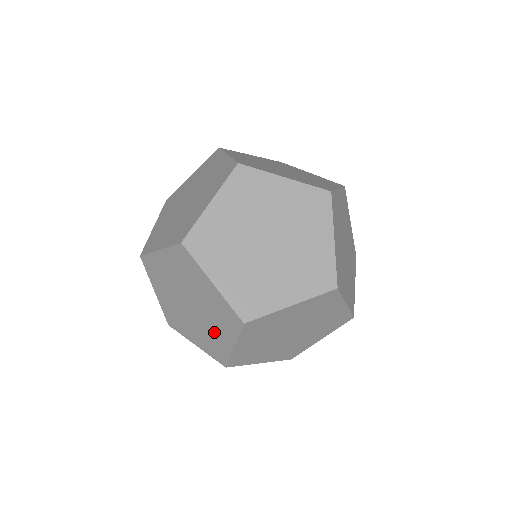
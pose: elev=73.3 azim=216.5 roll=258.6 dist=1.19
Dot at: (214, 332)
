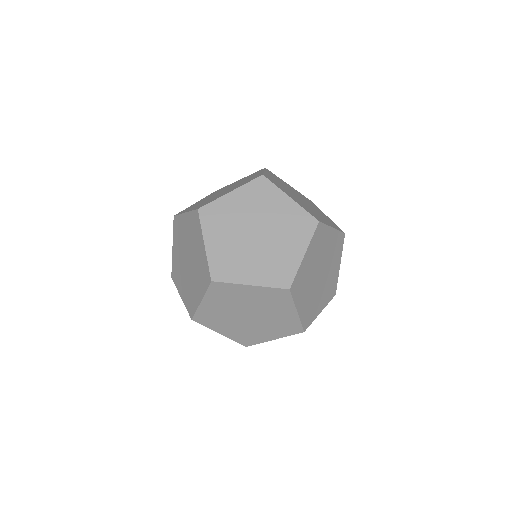
Dot at: (282, 250)
